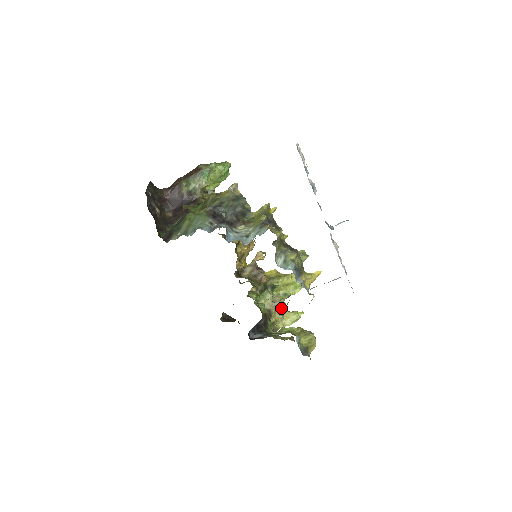
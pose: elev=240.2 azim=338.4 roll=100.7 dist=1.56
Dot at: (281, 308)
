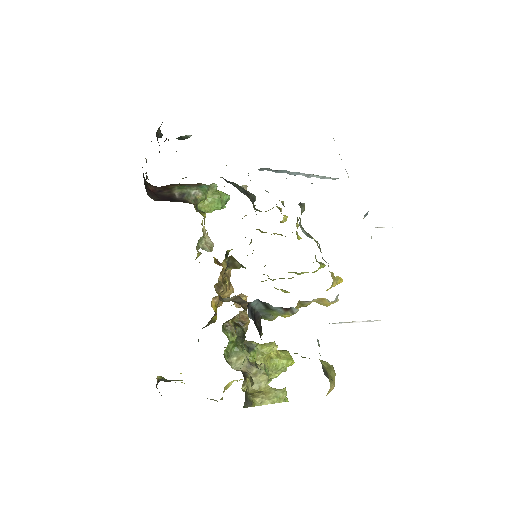
Dot at: (260, 376)
